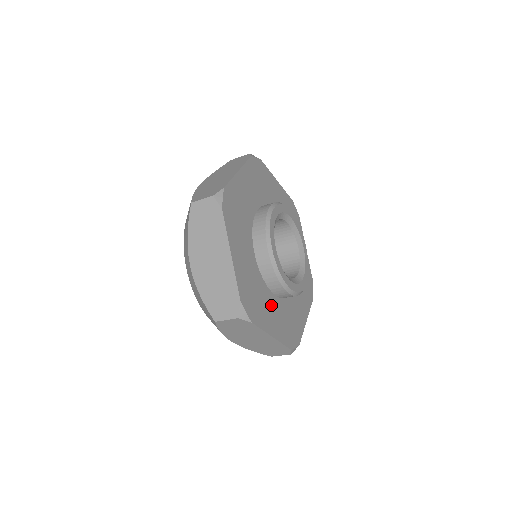
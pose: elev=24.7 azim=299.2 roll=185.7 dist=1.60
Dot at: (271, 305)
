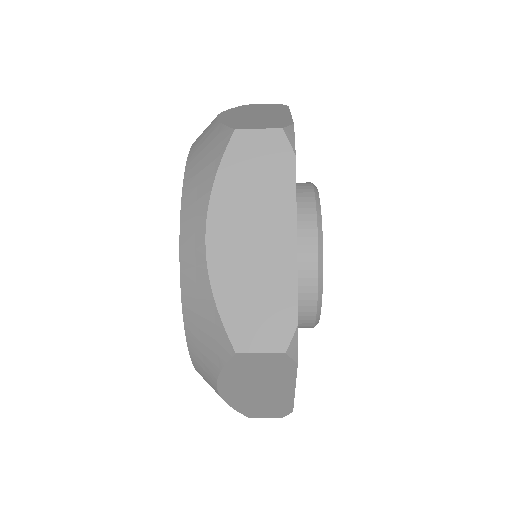
Dot at: occluded
